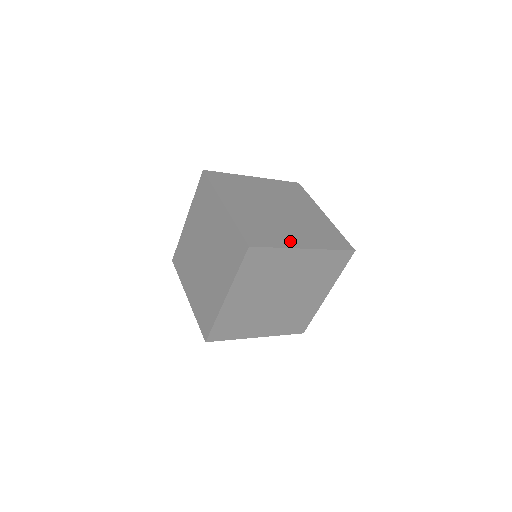
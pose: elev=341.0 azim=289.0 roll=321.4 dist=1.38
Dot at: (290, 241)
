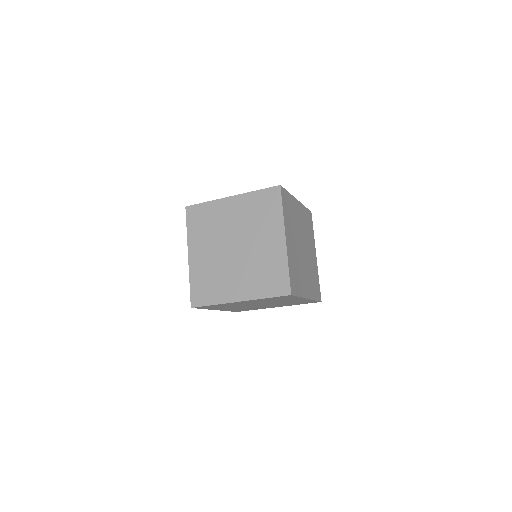
Dot at: occluded
